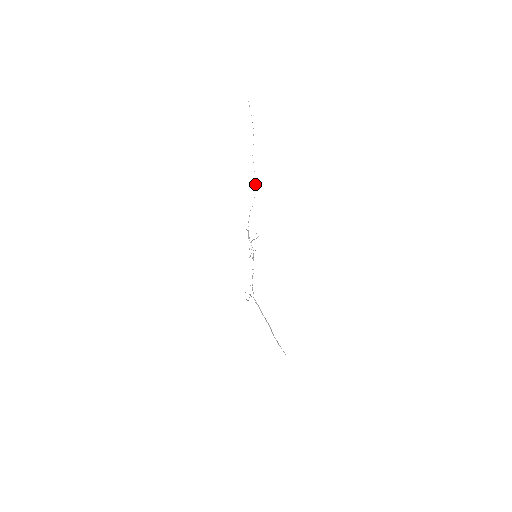
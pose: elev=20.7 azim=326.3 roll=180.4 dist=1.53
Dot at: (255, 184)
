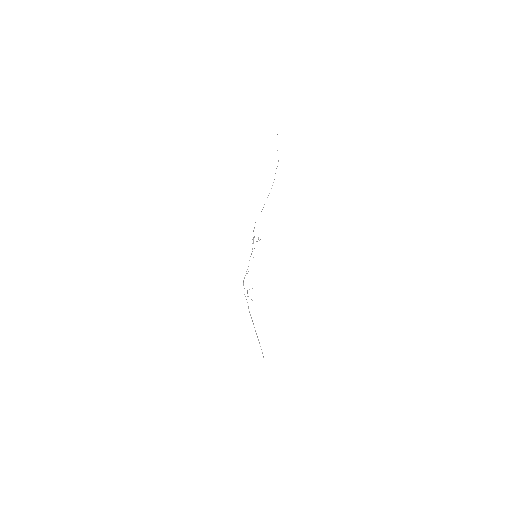
Dot at: occluded
